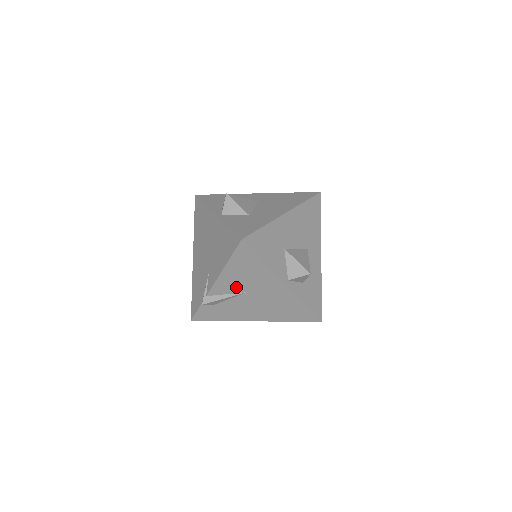
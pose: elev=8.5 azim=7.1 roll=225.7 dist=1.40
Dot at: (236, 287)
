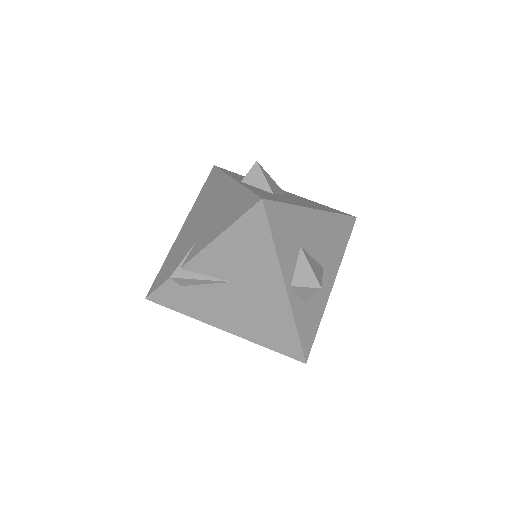
Dot at: (223, 269)
